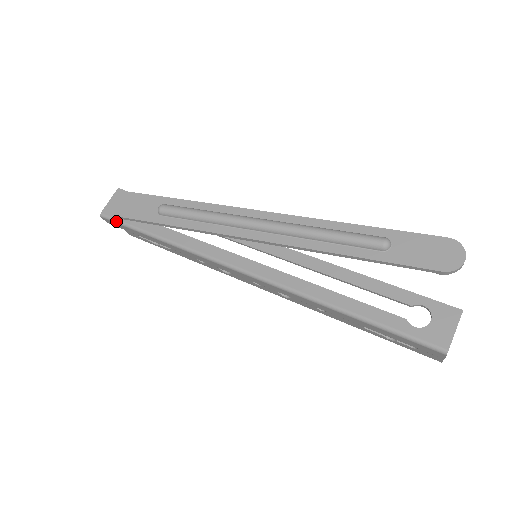
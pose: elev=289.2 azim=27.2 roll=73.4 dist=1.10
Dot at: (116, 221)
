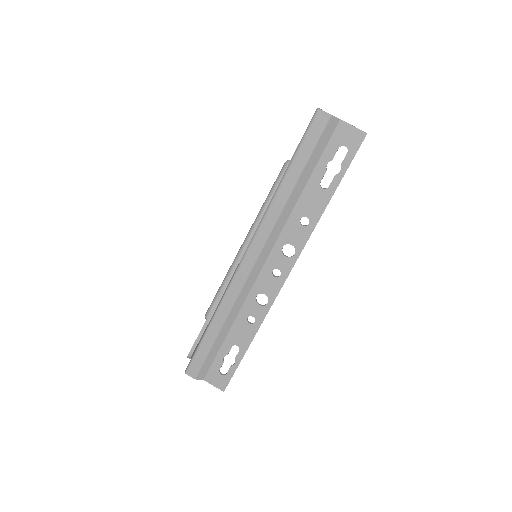
Dot at: (192, 359)
